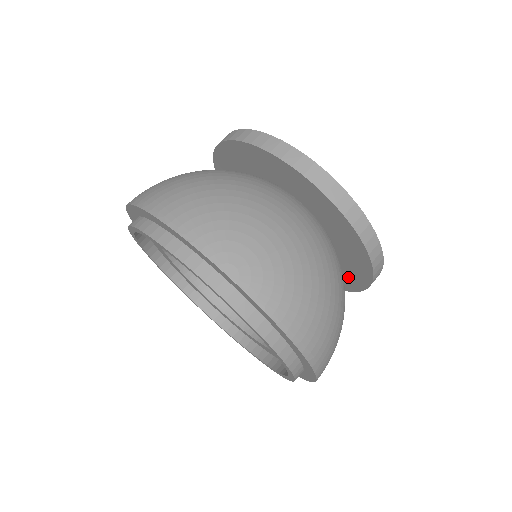
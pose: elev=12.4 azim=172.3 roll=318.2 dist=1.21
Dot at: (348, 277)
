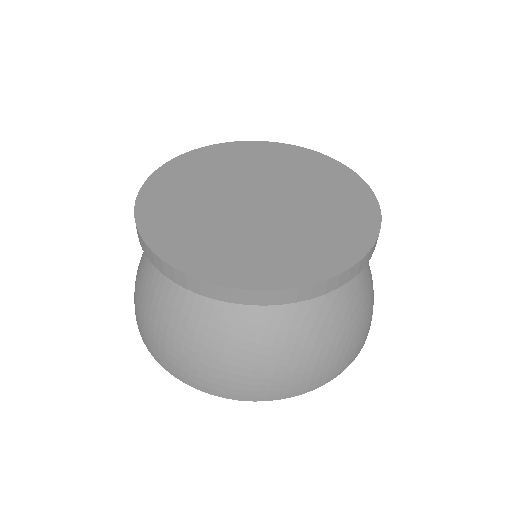
Dot at: occluded
